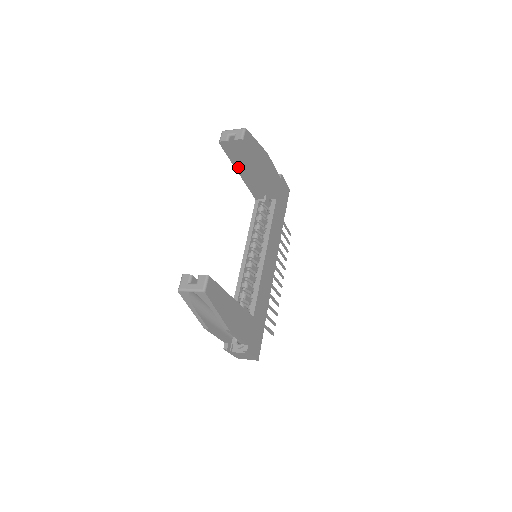
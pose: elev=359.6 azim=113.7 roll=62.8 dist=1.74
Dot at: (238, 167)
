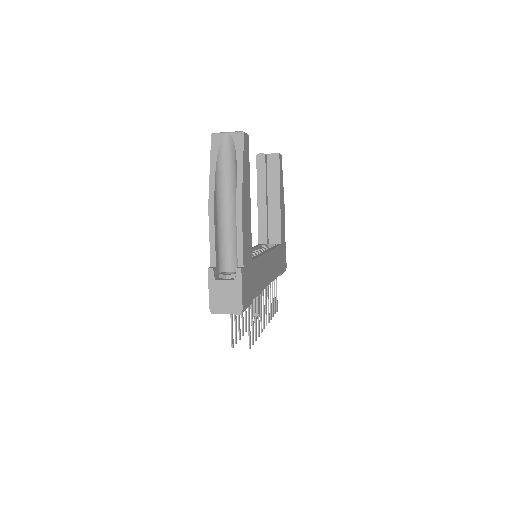
Dot at: (260, 191)
